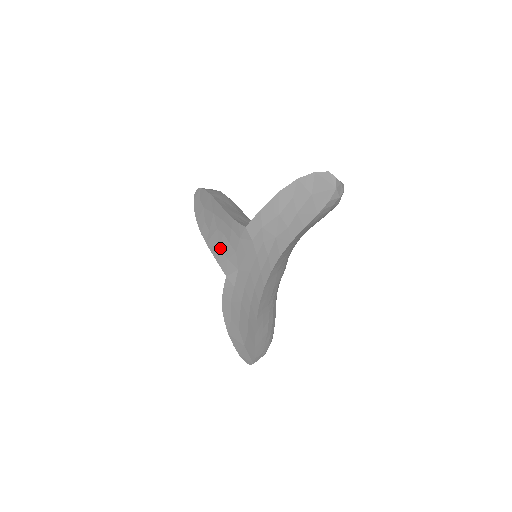
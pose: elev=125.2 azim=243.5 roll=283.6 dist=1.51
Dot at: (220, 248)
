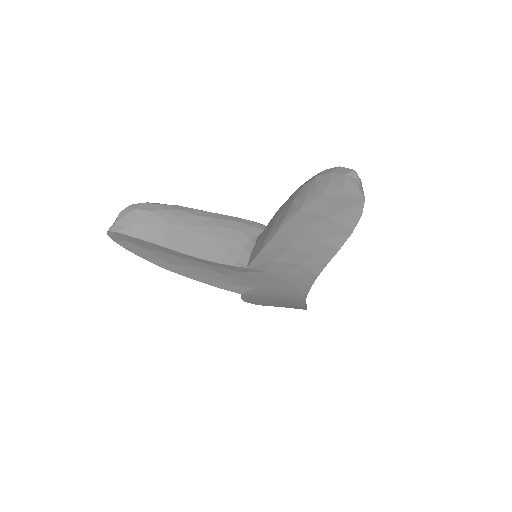
Dot at: (212, 279)
